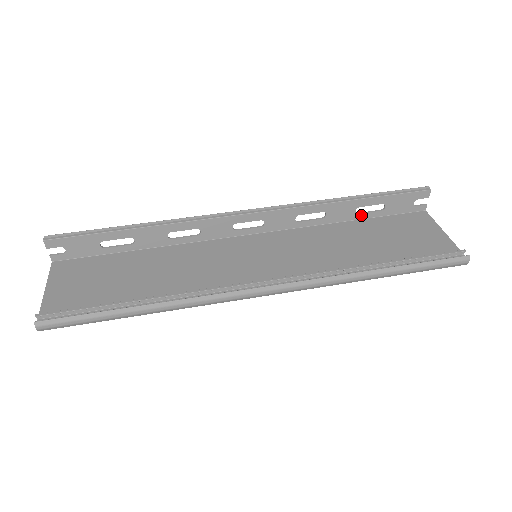
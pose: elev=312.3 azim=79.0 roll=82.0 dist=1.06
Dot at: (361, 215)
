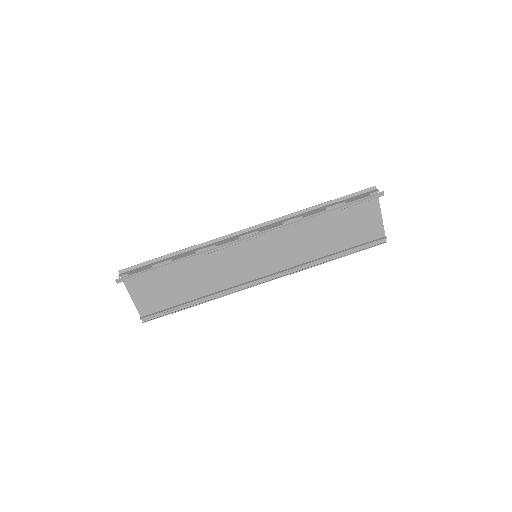
Dot at: (329, 207)
